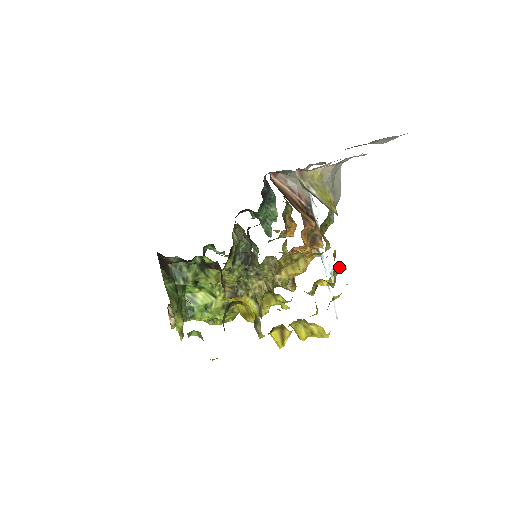
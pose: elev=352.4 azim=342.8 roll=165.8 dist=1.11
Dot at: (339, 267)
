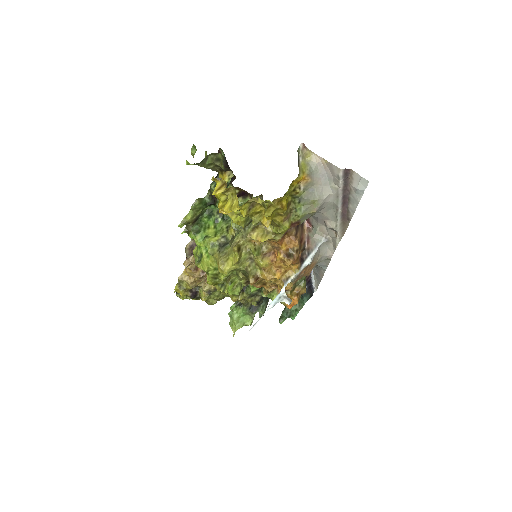
Dot at: (288, 298)
